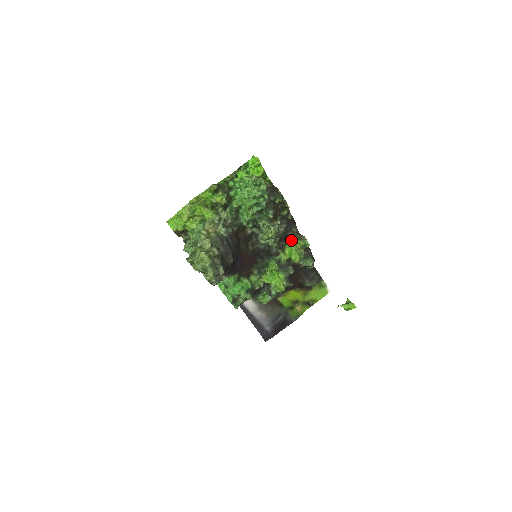
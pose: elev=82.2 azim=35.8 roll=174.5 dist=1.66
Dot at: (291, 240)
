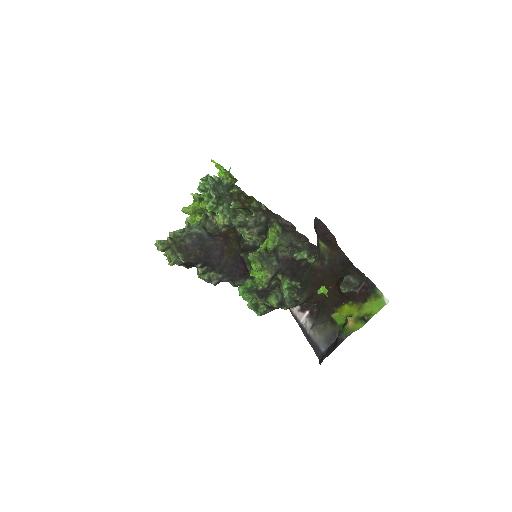
Dot at: occluded
